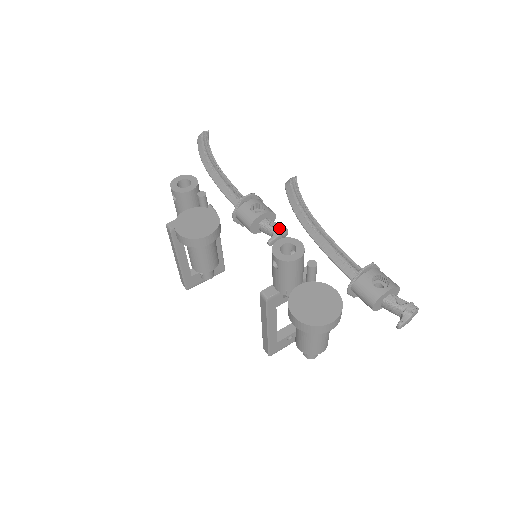
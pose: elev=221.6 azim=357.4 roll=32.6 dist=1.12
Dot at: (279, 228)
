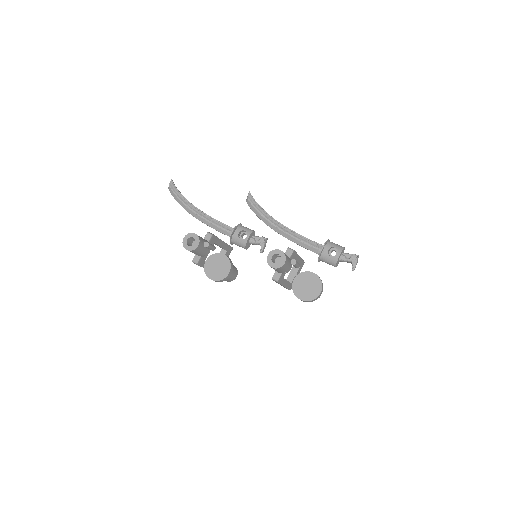
Dot at: (262, 241)
